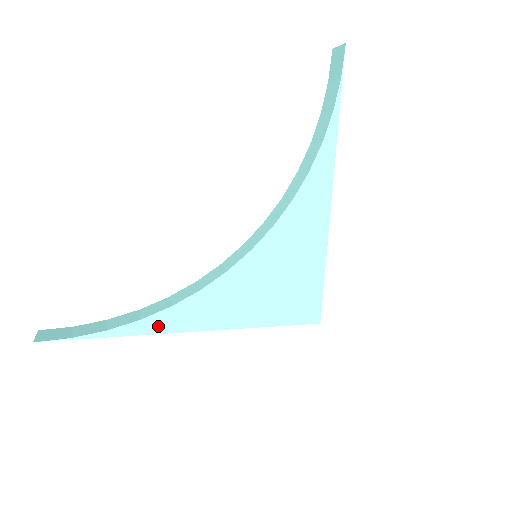
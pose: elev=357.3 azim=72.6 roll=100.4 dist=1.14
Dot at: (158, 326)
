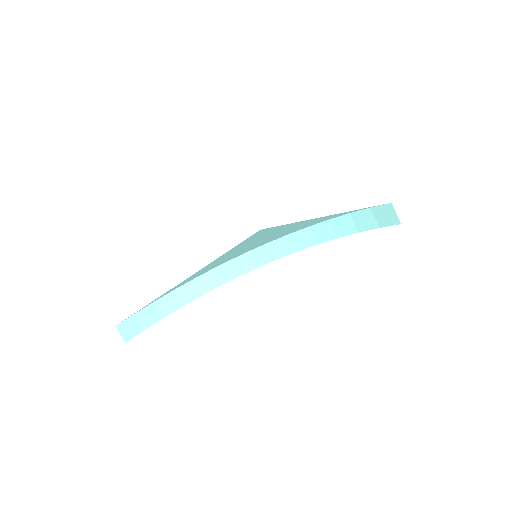
Dot at: occluded
